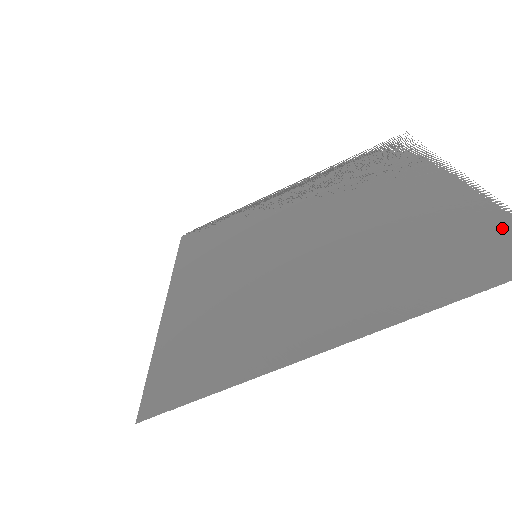
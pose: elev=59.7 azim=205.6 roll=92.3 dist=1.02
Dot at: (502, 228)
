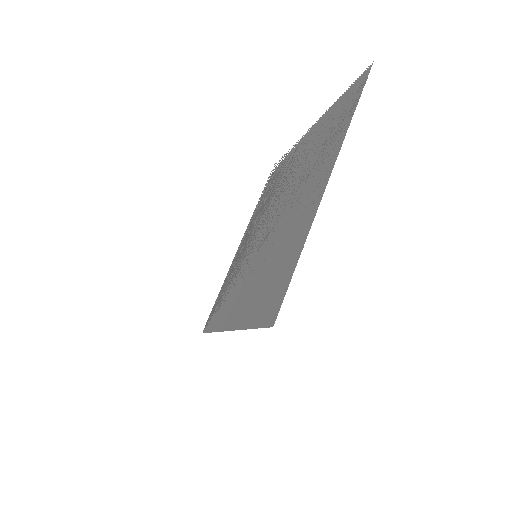
Dot at: (344, 97)
